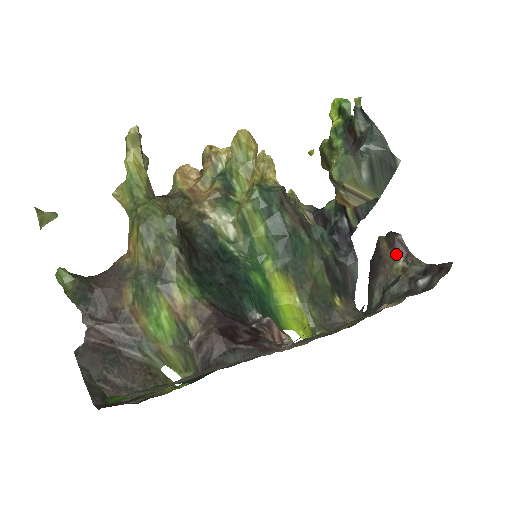
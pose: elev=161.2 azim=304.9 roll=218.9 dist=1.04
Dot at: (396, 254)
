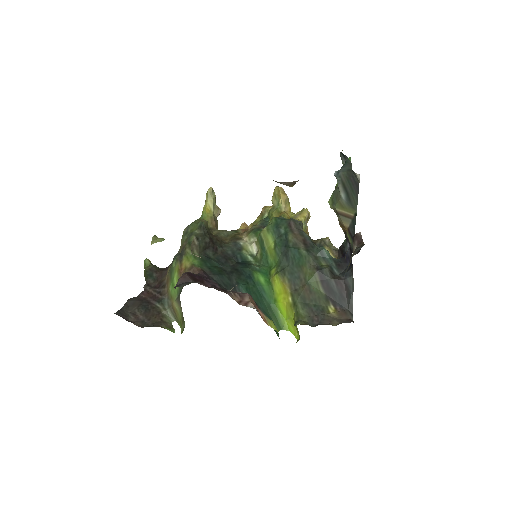
Dot at: (353, 246)
